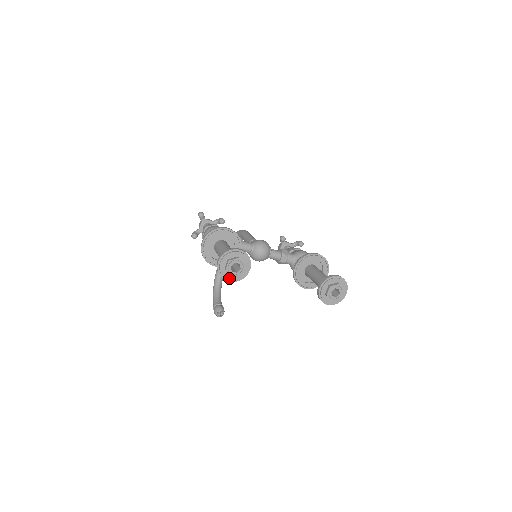
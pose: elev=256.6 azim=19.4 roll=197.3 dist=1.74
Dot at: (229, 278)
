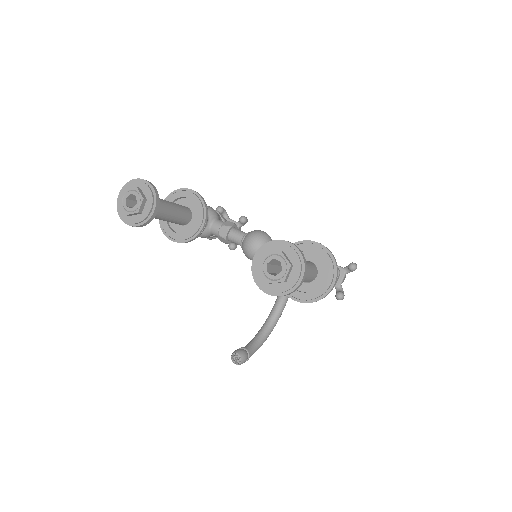
Dot at: (127, 219)
